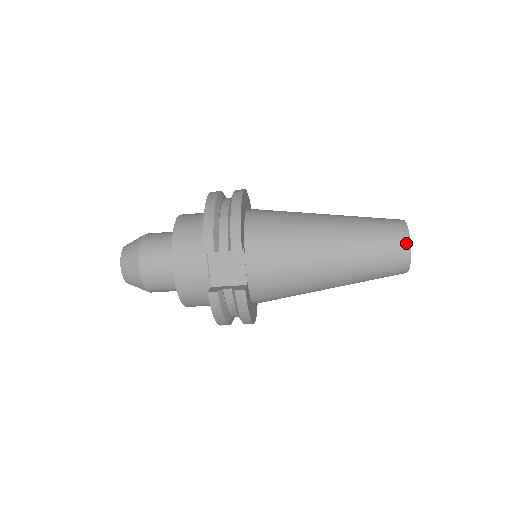
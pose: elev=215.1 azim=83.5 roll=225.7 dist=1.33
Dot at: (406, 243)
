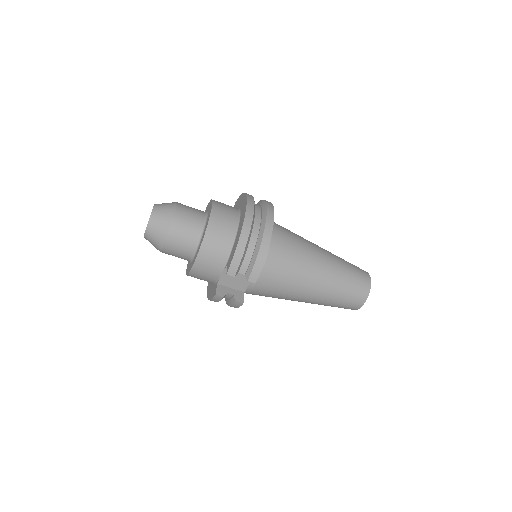
Dot at: (363, 301)
